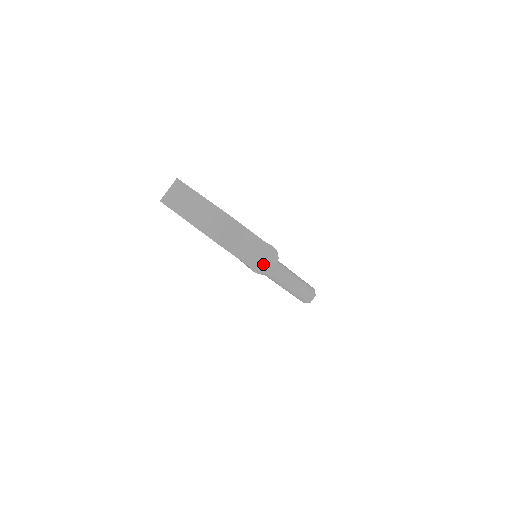
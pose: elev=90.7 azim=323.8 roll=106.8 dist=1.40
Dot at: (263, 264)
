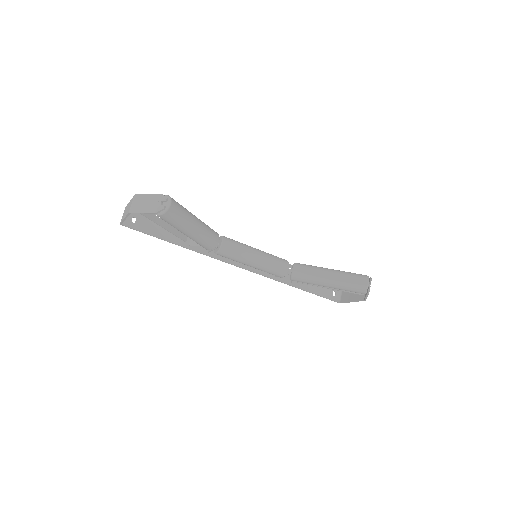
Dot at: (159, 206)
